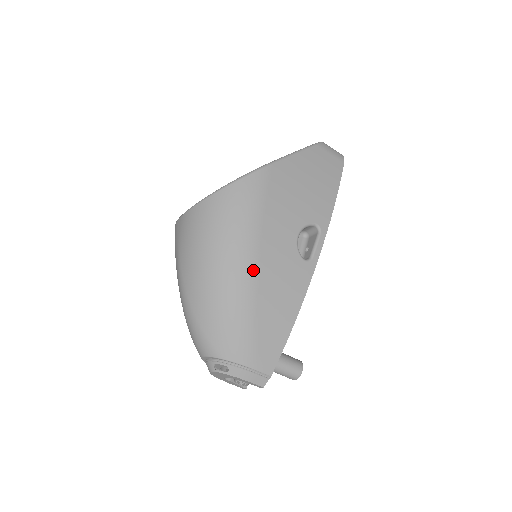
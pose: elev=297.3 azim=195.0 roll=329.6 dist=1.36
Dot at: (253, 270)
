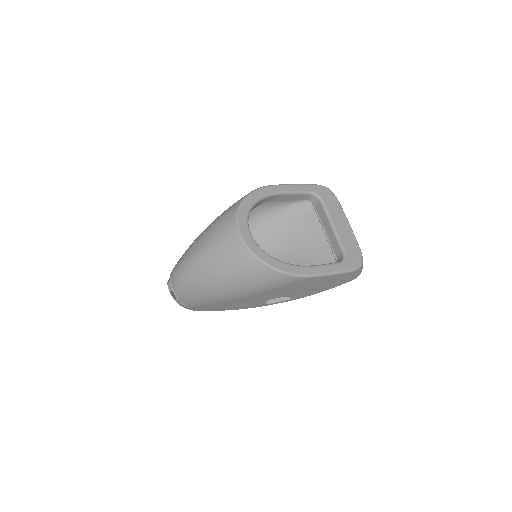
Dot at: (234, 299)
